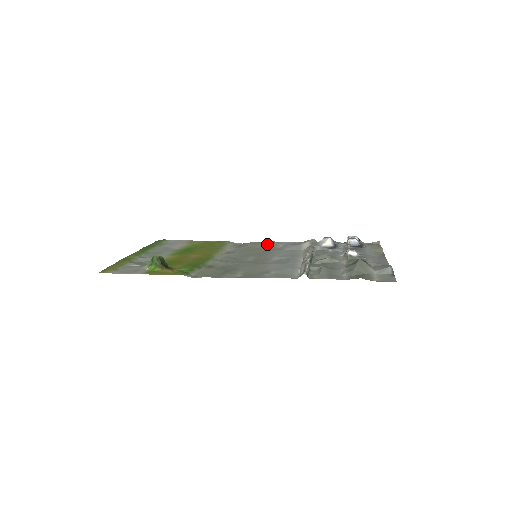
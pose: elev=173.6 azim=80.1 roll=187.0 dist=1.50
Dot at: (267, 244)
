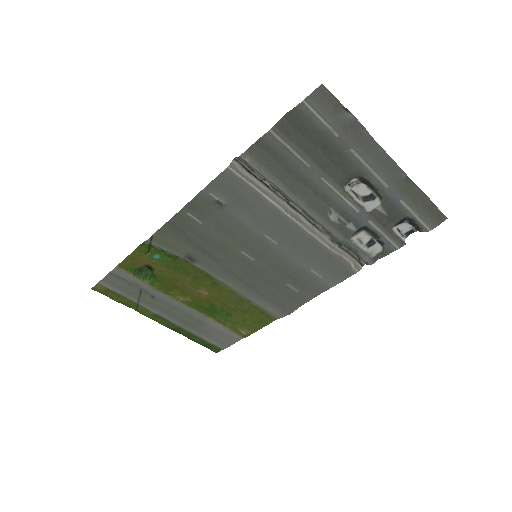
Dot at: (306, 288)
